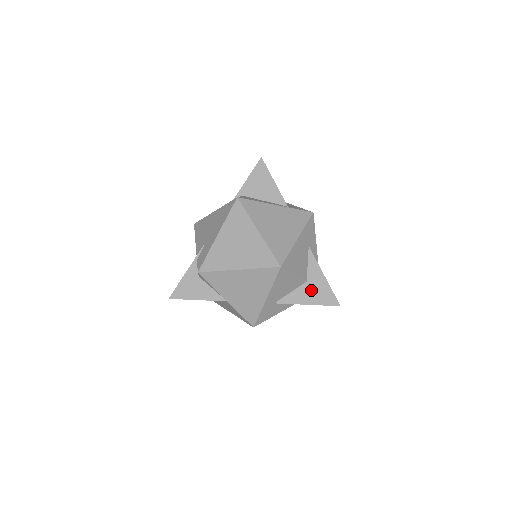
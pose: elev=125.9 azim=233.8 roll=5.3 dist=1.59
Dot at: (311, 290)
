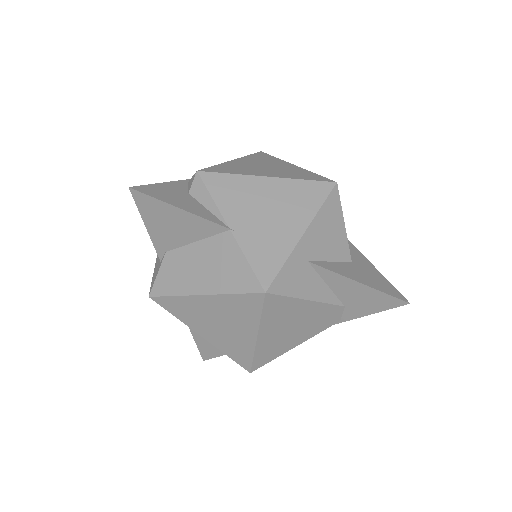
Dot at: (361, 271)
